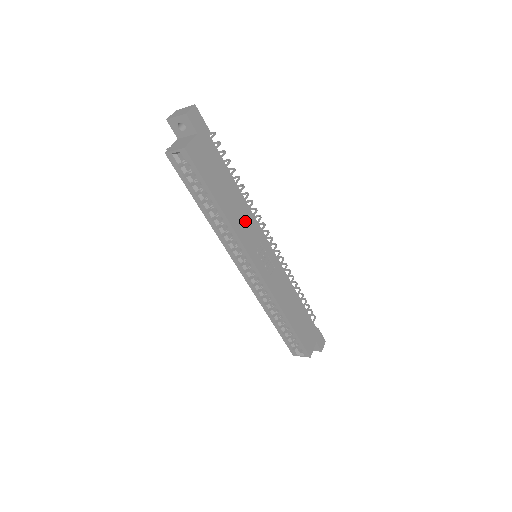
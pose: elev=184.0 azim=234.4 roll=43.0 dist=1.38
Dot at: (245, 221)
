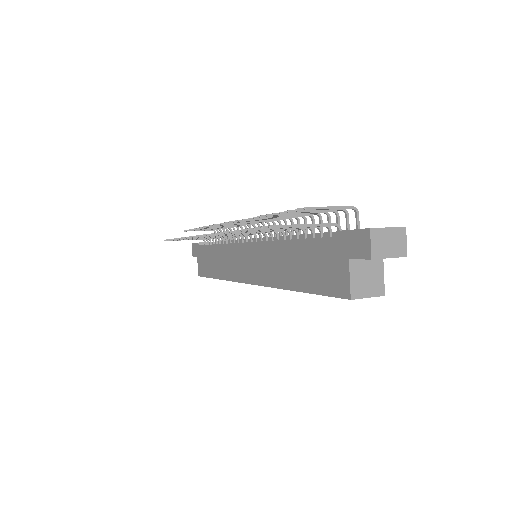
Dot at: occluded
